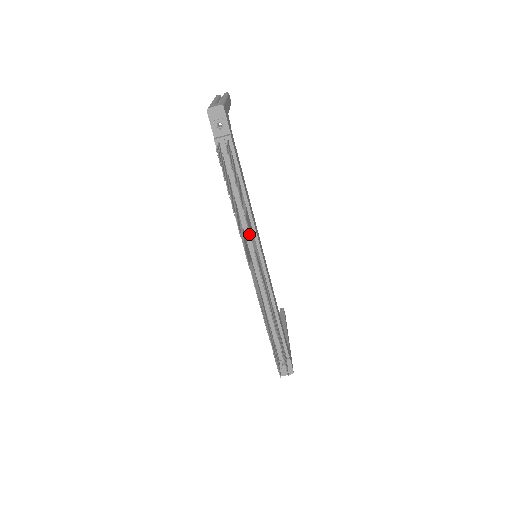
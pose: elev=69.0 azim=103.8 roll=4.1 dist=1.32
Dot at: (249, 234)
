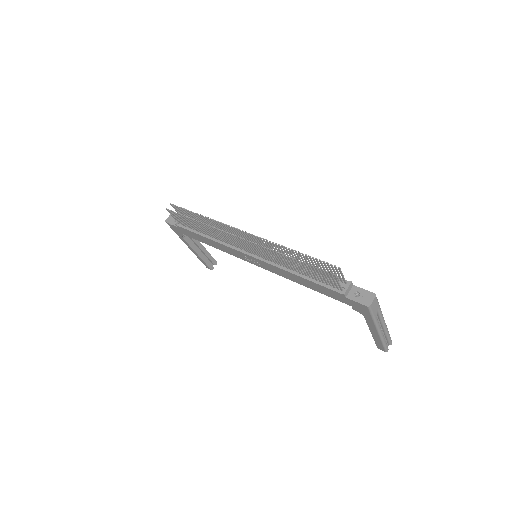
Dot at: (214, 221)
